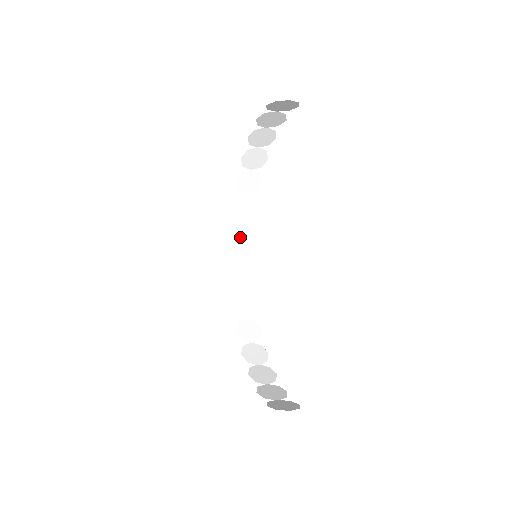
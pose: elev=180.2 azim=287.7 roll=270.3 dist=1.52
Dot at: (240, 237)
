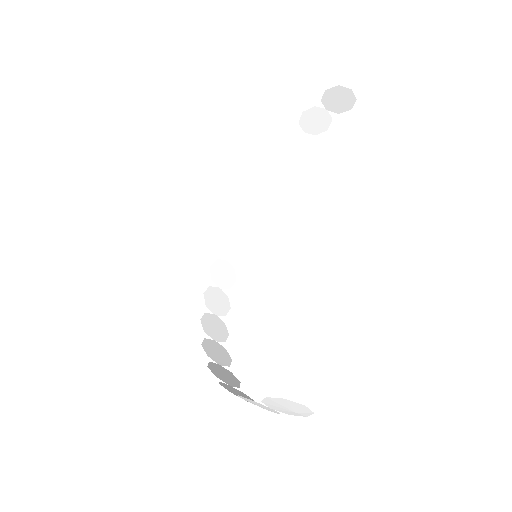
Dot at: (227, 252)
